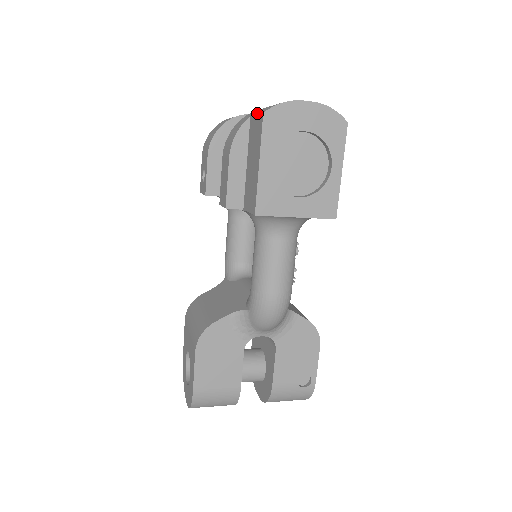
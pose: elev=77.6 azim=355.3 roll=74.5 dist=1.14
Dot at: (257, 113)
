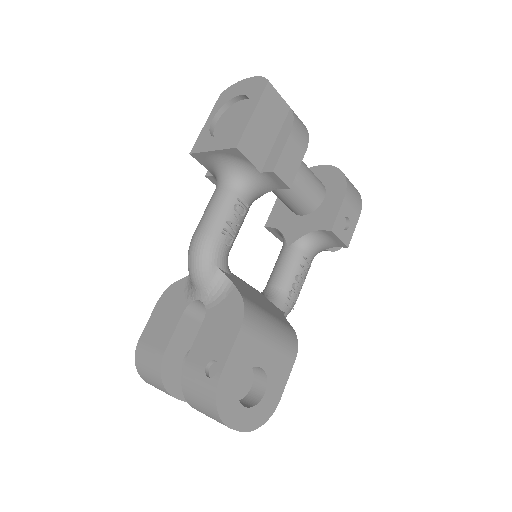
Dot at: occluded
